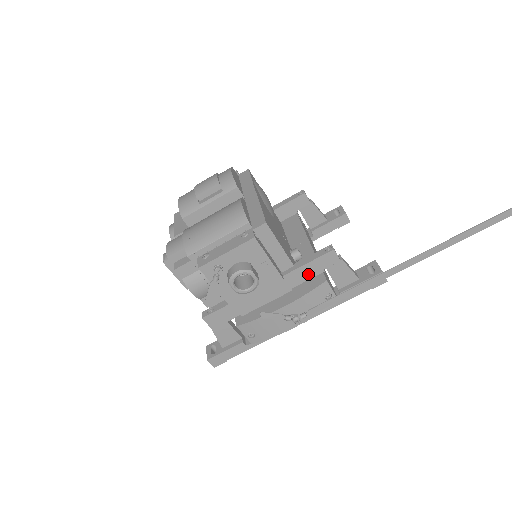
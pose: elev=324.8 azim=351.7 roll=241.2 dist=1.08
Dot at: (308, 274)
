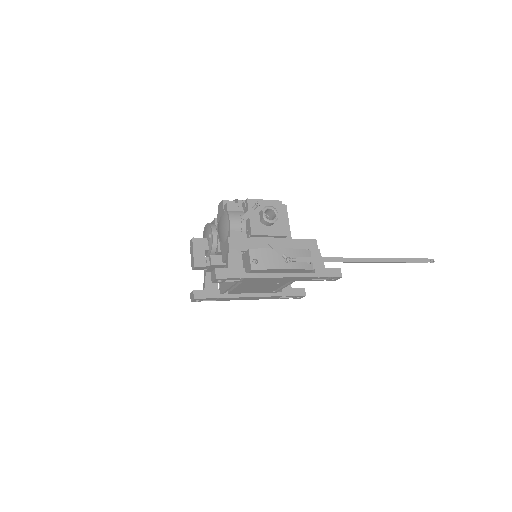
Dot at: (299, 246)
